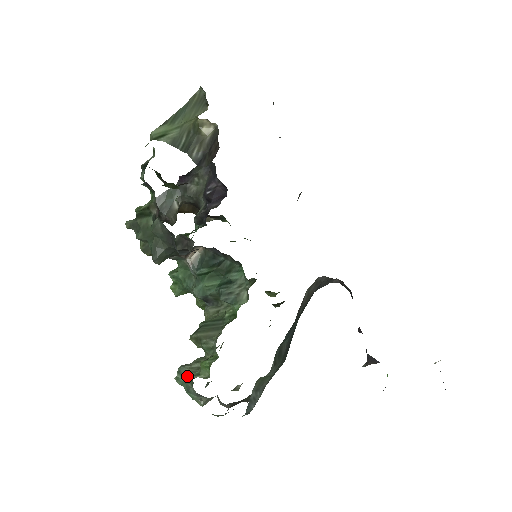
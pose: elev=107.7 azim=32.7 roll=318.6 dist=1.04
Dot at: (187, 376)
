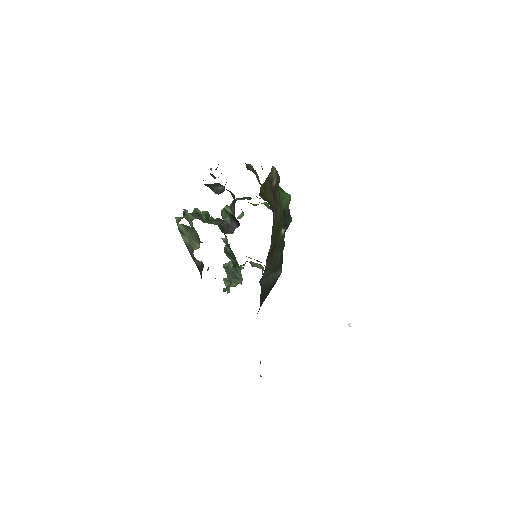
Dot at: occluded
